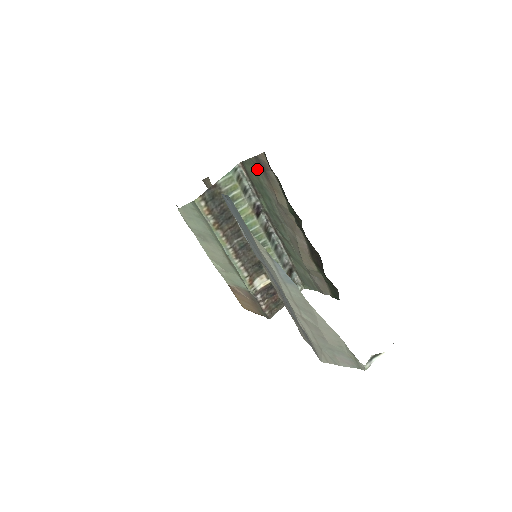
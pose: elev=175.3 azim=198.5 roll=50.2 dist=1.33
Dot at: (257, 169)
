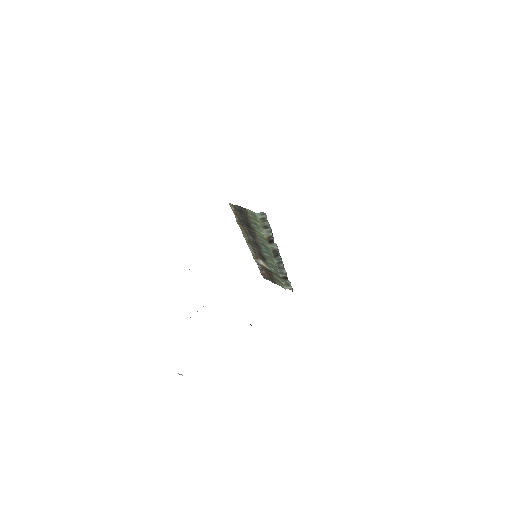
Dot at: occluded
